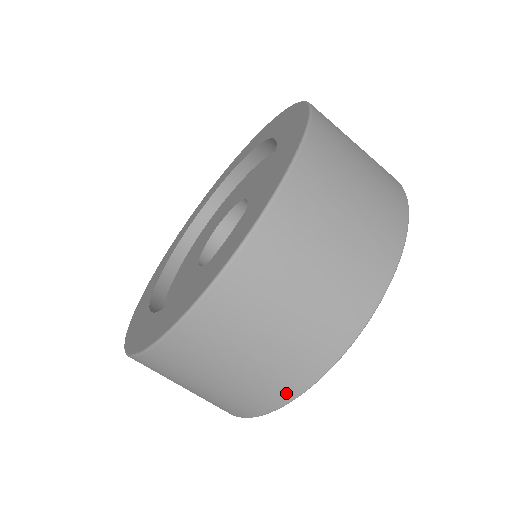
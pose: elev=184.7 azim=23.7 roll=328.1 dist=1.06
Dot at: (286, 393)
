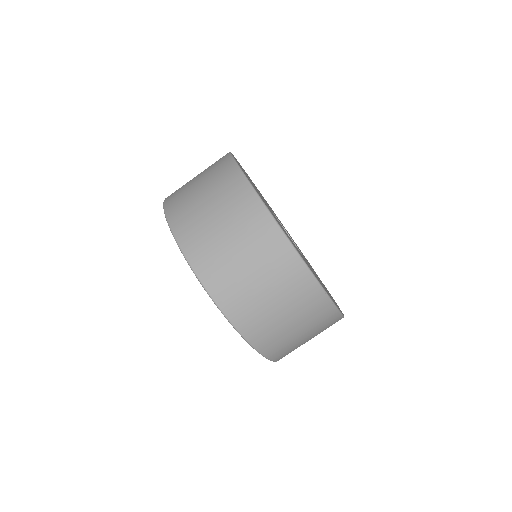
Dot at: occluded
